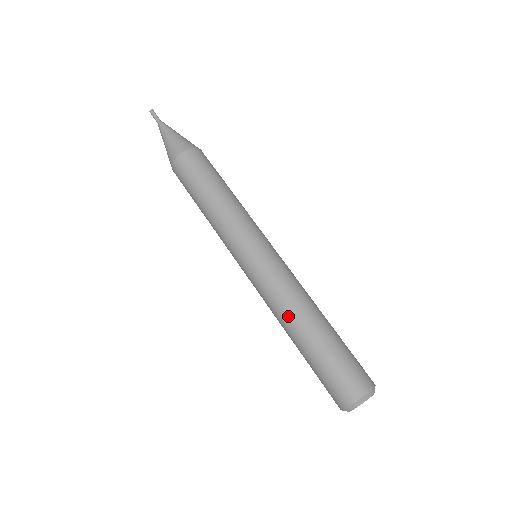
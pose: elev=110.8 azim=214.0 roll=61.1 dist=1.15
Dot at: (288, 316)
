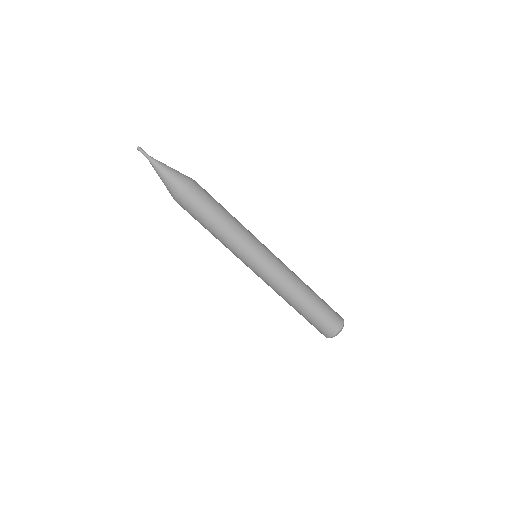
Dot at: occluded
